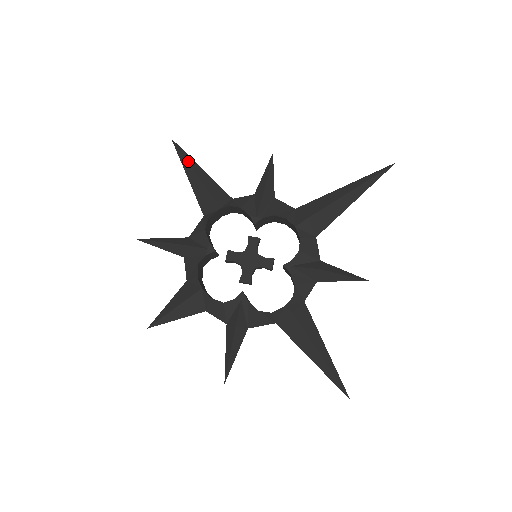
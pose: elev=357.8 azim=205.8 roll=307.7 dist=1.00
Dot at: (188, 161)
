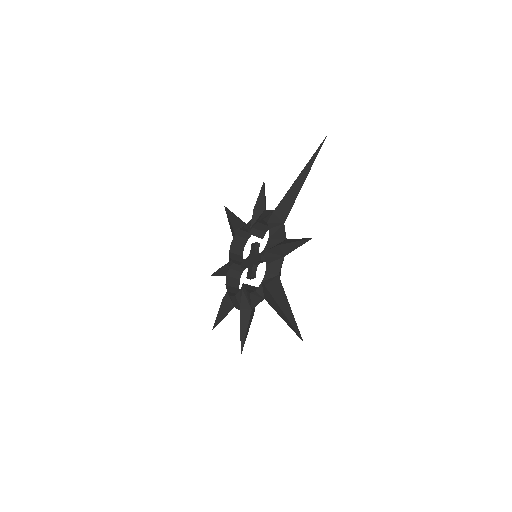
Dot at: (228, 214)
